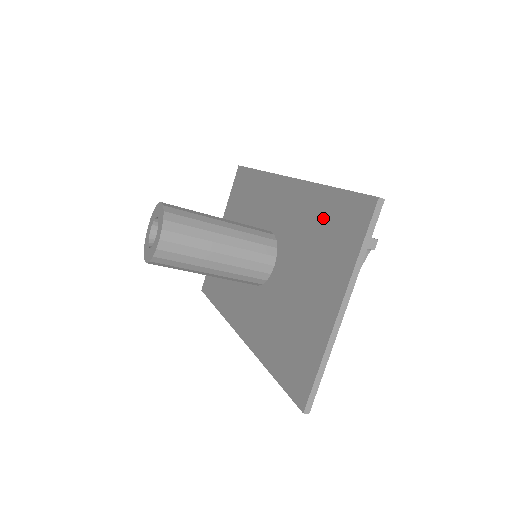
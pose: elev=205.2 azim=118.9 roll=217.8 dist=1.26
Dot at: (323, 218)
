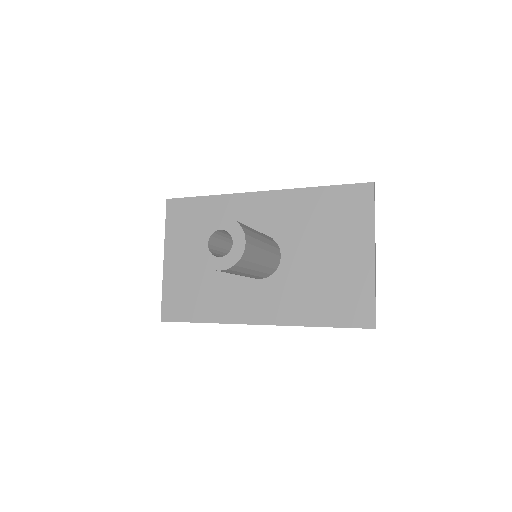
Dot at: (325, 207)
